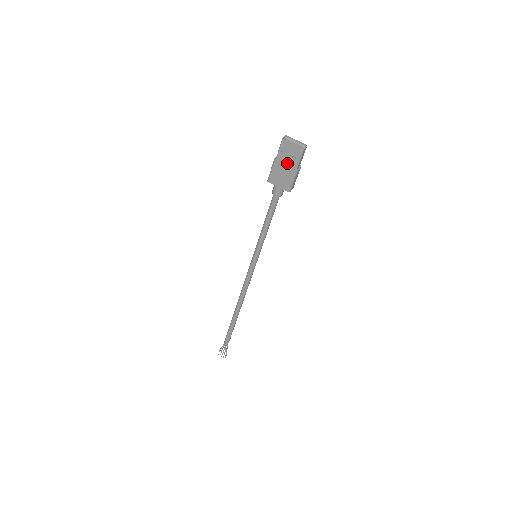
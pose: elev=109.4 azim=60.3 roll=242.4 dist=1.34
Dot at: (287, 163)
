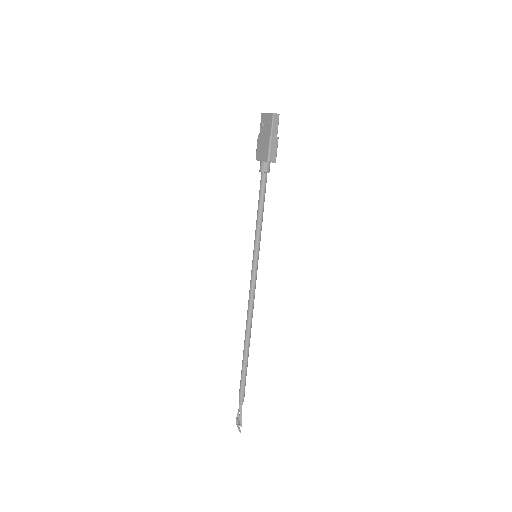
Dot at: (265, 134)
